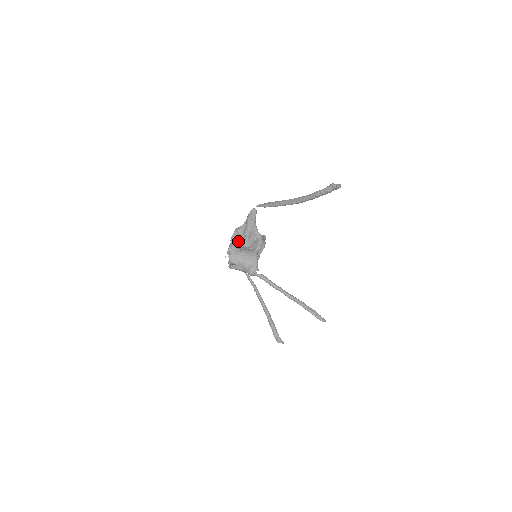
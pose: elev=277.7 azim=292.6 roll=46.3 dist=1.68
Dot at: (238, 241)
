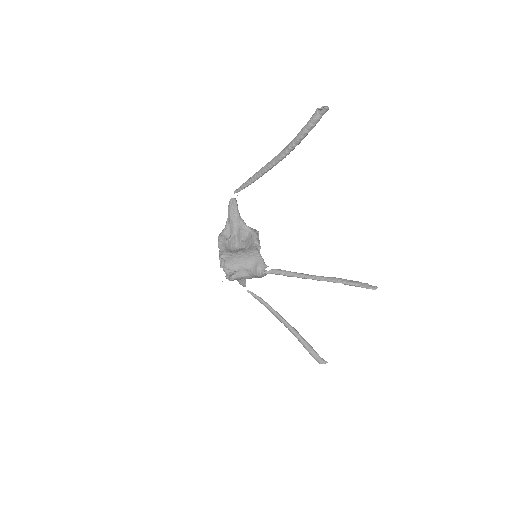
Dot at: (228, 245)
